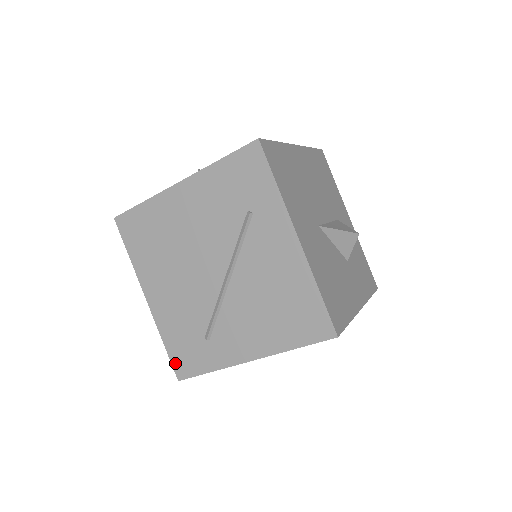
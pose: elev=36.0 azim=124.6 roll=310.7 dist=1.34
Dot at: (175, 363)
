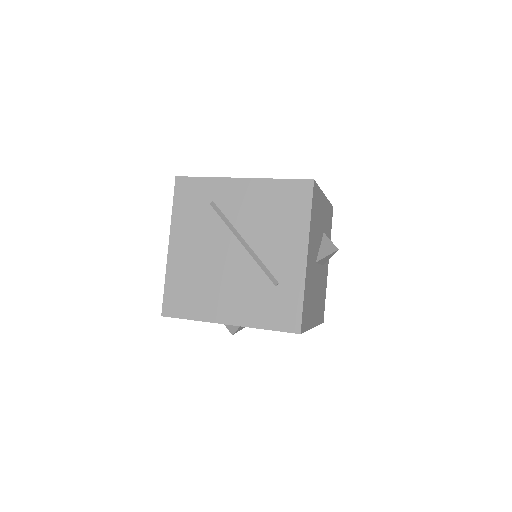
Dot at: (285, 328)
